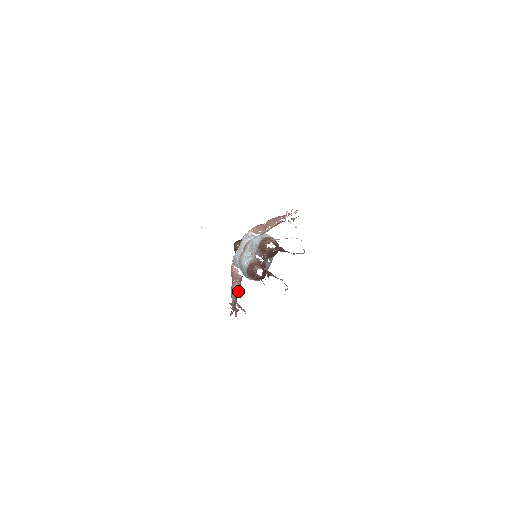
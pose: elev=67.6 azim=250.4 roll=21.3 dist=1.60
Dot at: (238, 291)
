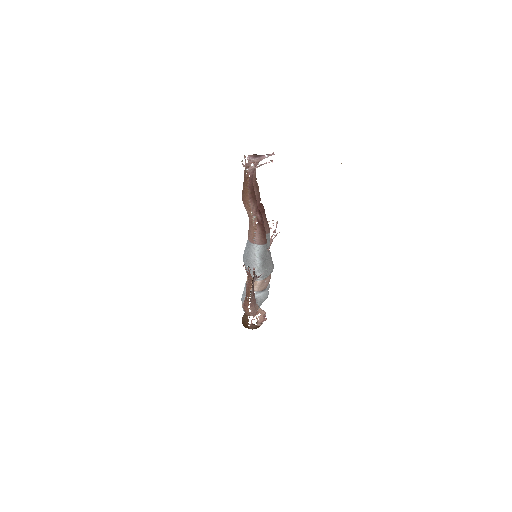
Dot at: occluded
